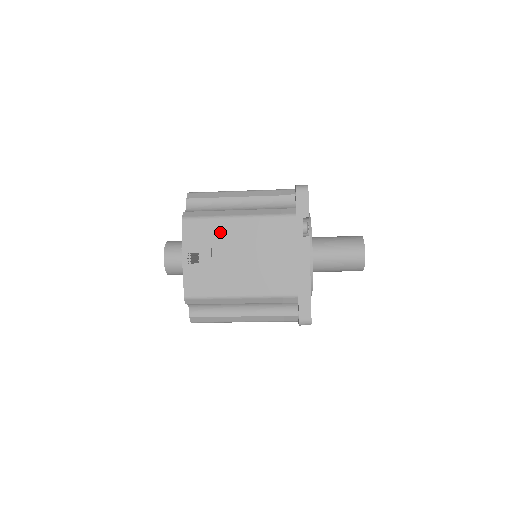
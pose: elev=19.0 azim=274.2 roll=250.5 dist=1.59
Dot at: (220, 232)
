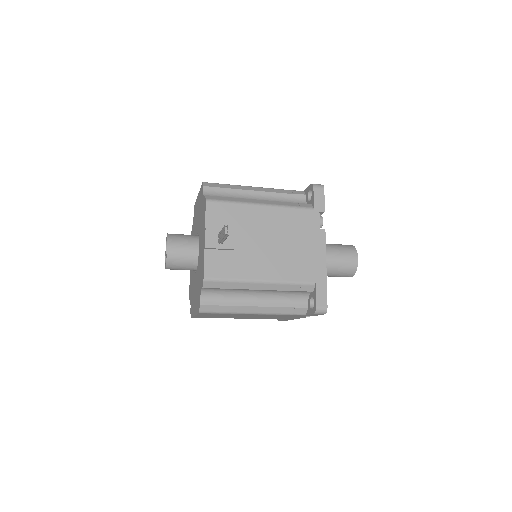
Dot at: (243, 217)
